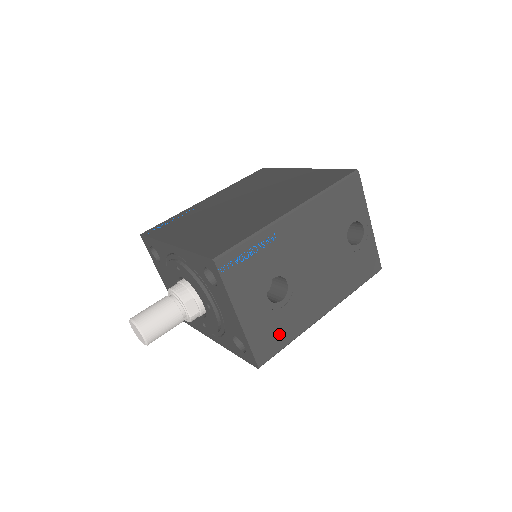
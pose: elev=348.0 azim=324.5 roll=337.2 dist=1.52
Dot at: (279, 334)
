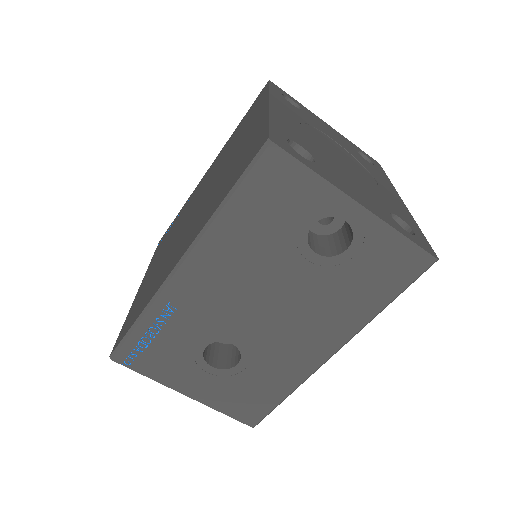
Dot at: (260, 394)
